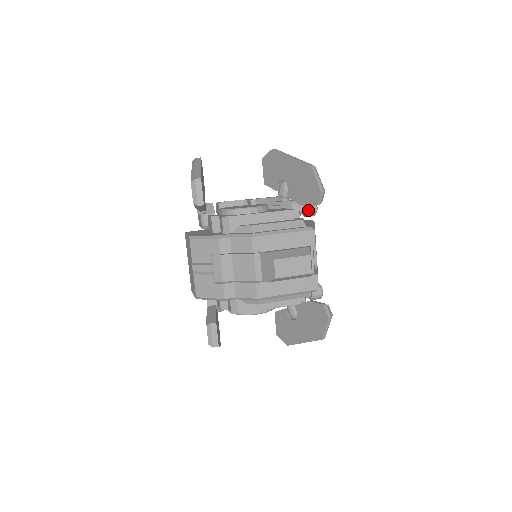
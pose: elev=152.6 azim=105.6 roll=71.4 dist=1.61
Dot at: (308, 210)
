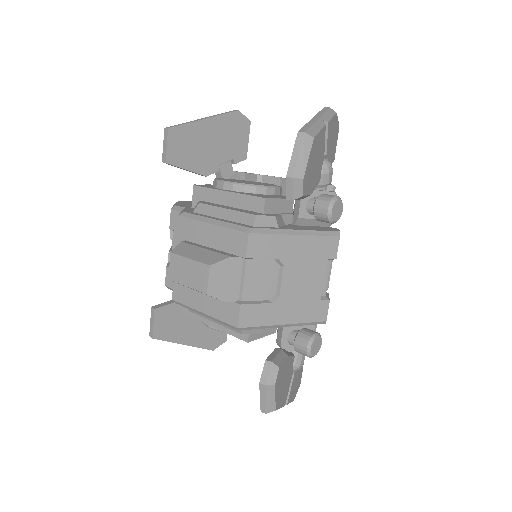
Dot at: (315, 210)
